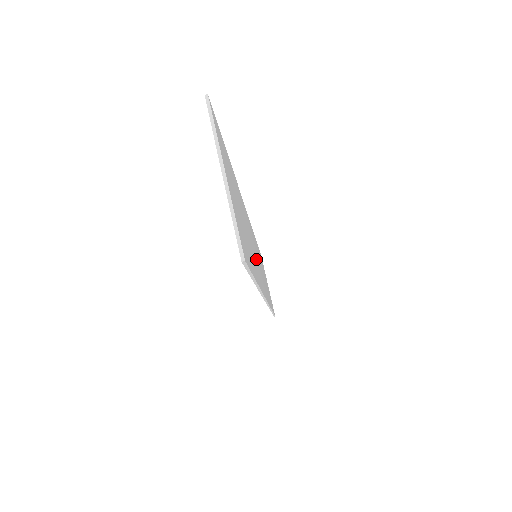
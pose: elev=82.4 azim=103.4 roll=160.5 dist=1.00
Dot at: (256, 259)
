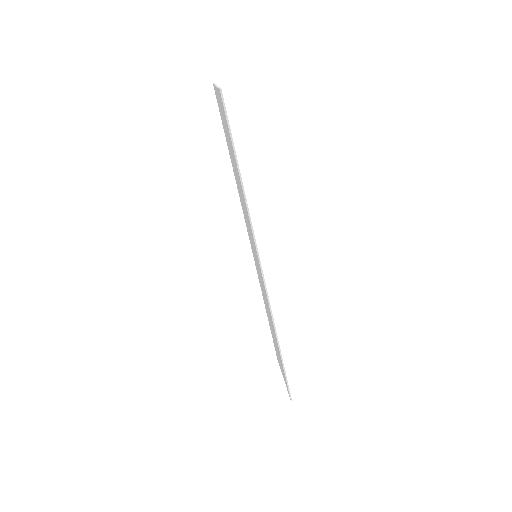
Dot at: occluded
